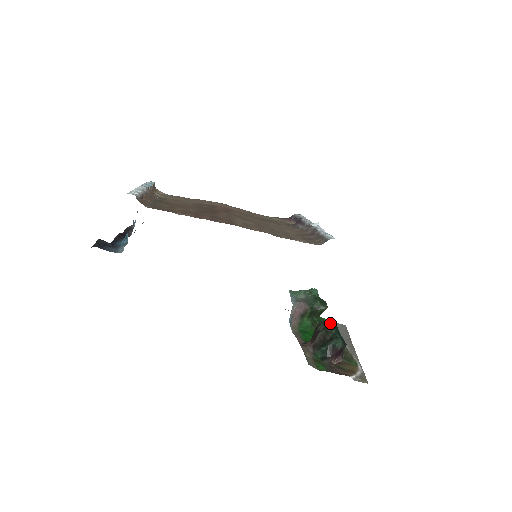
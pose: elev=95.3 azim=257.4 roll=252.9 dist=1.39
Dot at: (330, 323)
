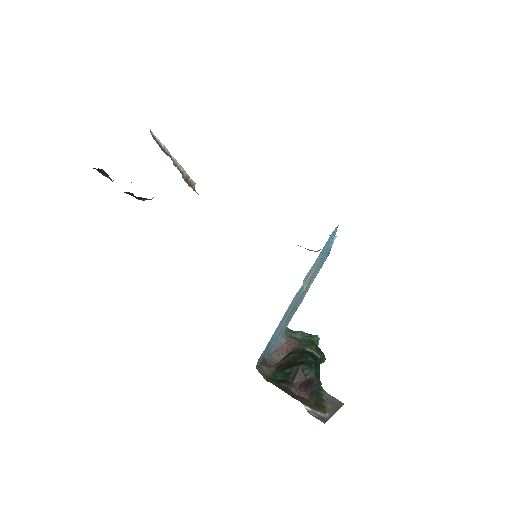
Dot at: (311, 354)
